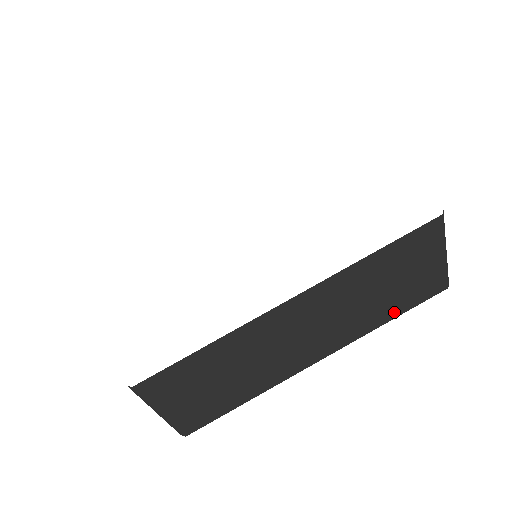
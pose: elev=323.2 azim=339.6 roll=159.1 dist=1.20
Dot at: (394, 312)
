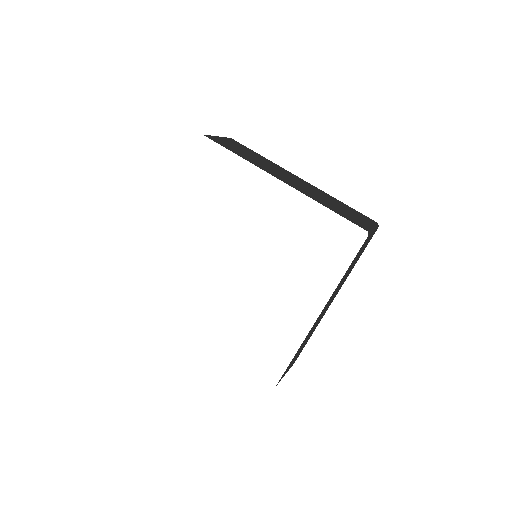
Dot at: (358, 259)
